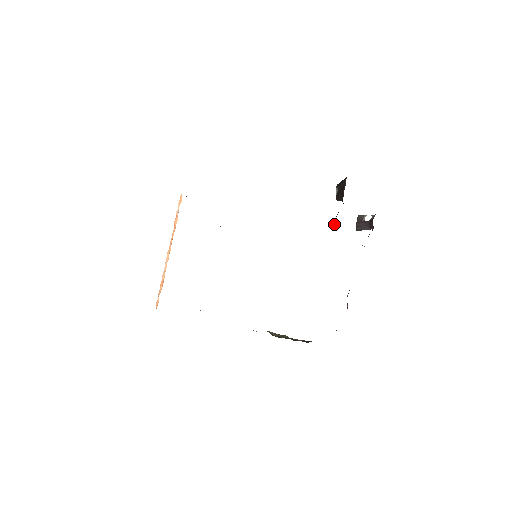
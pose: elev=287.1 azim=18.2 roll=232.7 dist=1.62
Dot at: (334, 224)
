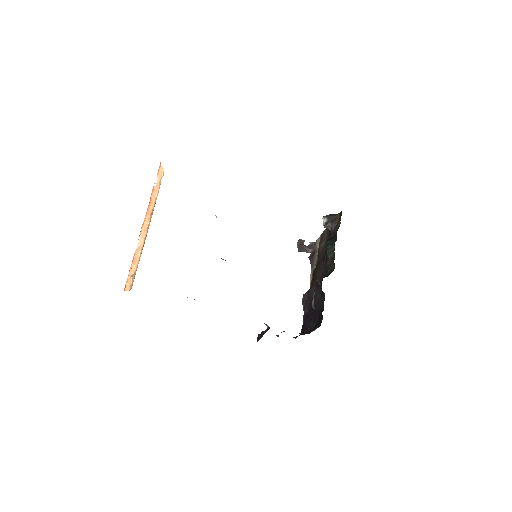
Dot at: (334, 247)
